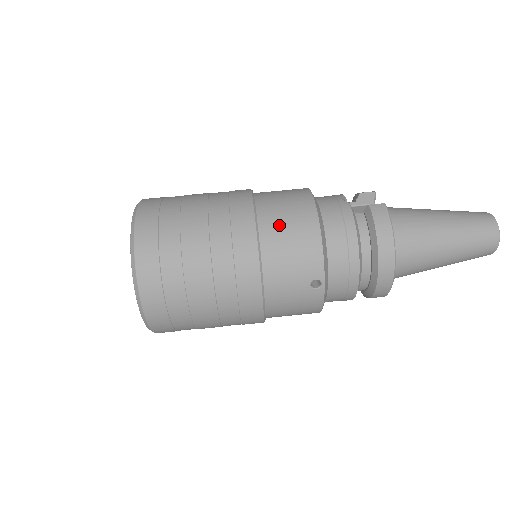
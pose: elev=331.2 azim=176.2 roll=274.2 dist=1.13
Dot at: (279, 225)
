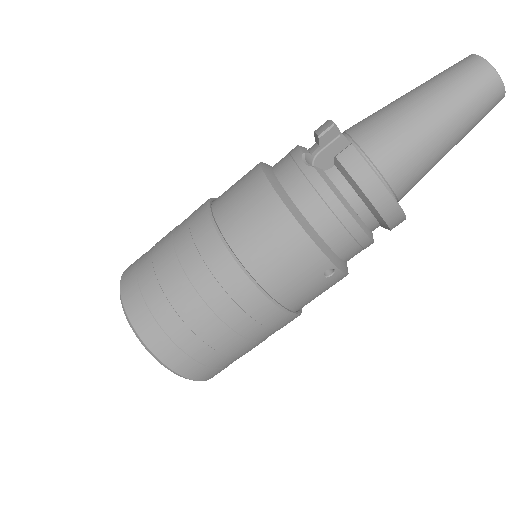
Dot at: (258, 247)
